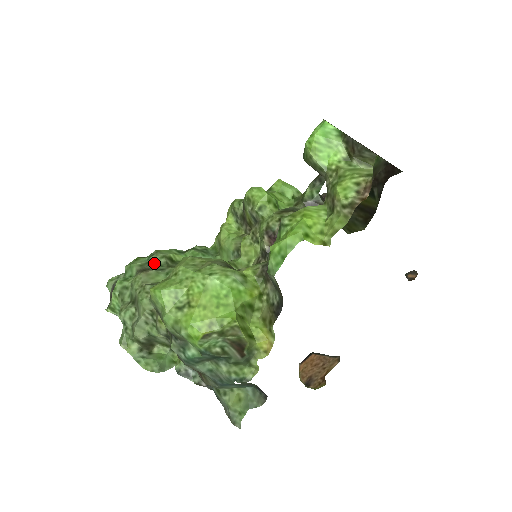
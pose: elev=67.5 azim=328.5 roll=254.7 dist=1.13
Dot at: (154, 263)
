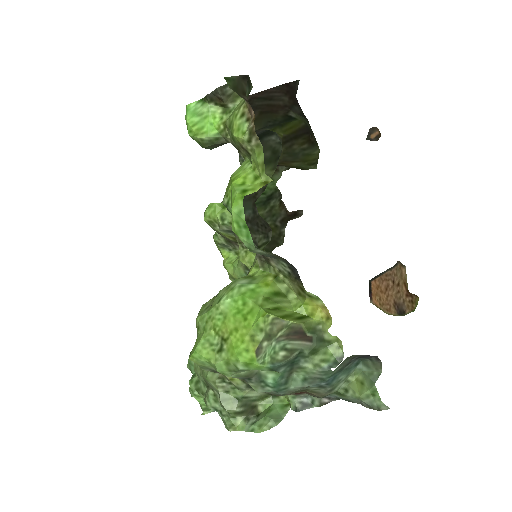
Dot at: occluded
